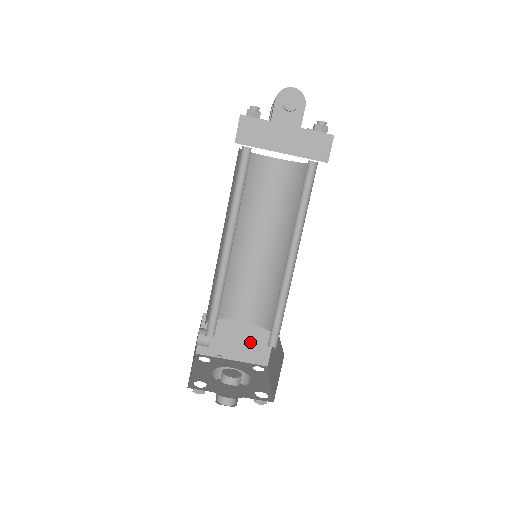
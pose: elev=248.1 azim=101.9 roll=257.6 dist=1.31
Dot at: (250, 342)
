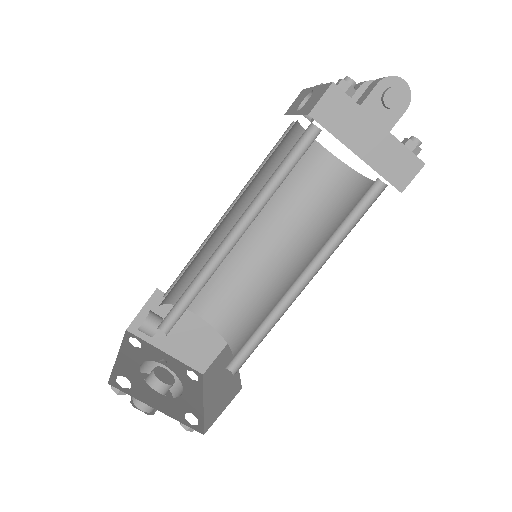
Dot at: (196, 341)
